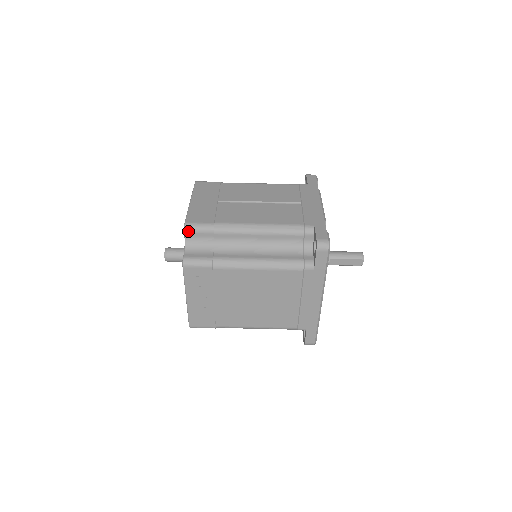
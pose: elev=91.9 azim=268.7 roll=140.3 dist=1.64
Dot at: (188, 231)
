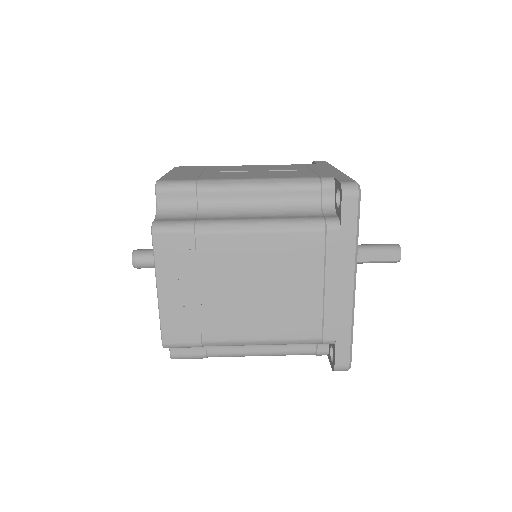
Dot at: (161, 190)
